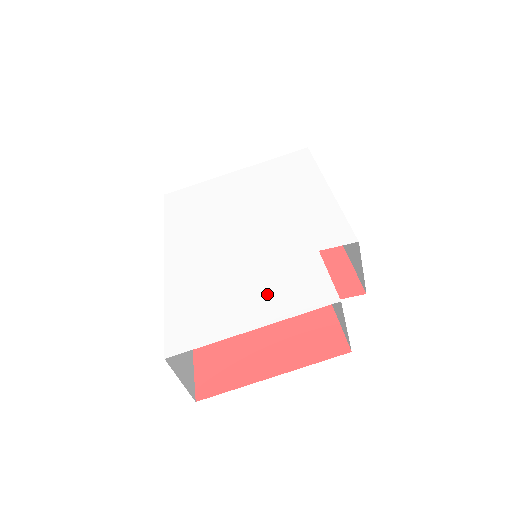
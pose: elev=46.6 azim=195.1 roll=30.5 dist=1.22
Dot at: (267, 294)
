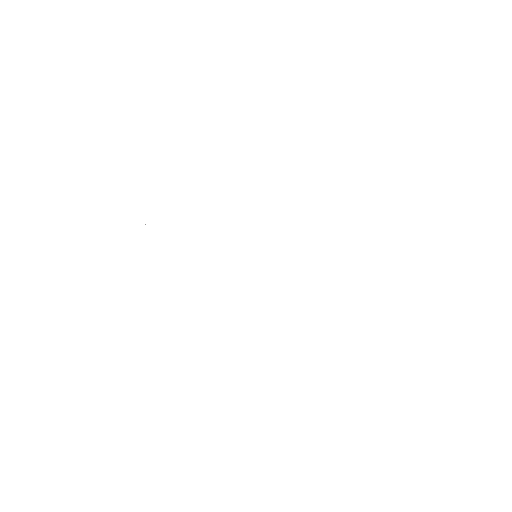
Dot at: (188, 344)
